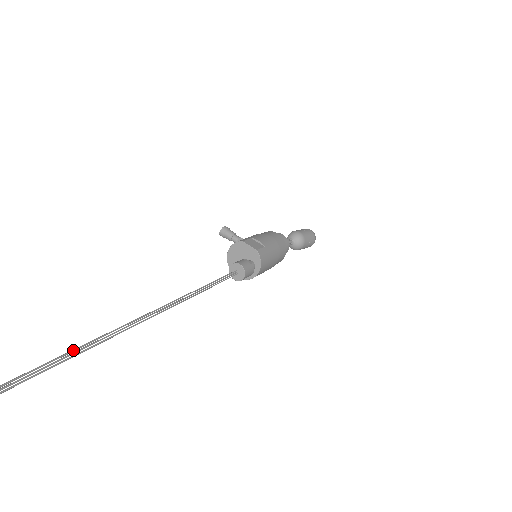
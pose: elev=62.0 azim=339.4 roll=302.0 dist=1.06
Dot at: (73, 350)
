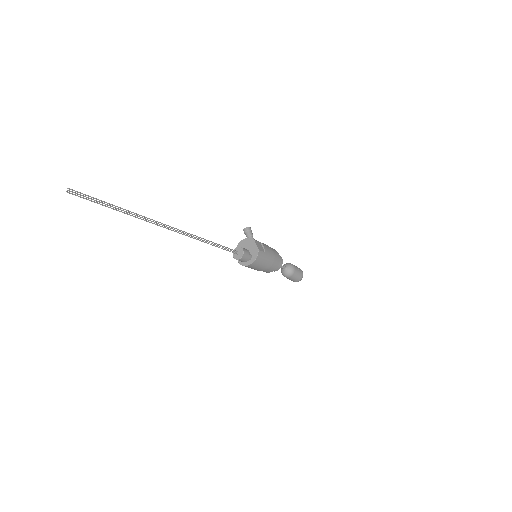
Dot at: (132, 212)
